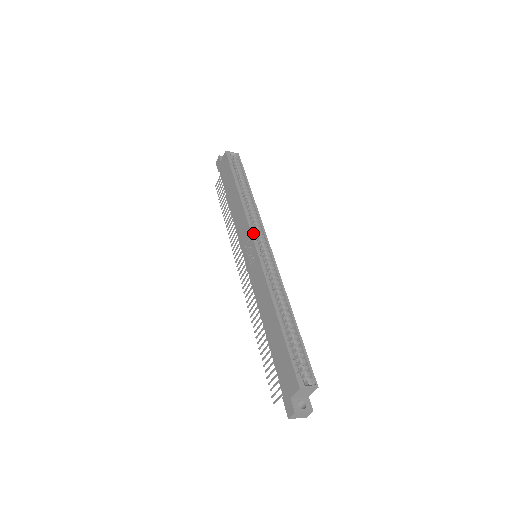
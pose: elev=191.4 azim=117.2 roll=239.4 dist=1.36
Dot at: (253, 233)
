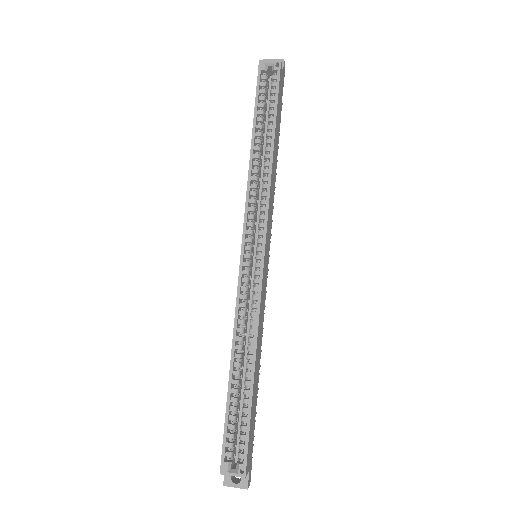
Dot at: (251, 226)
